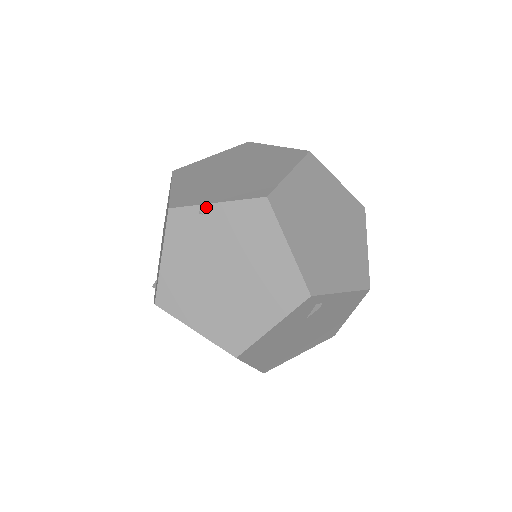
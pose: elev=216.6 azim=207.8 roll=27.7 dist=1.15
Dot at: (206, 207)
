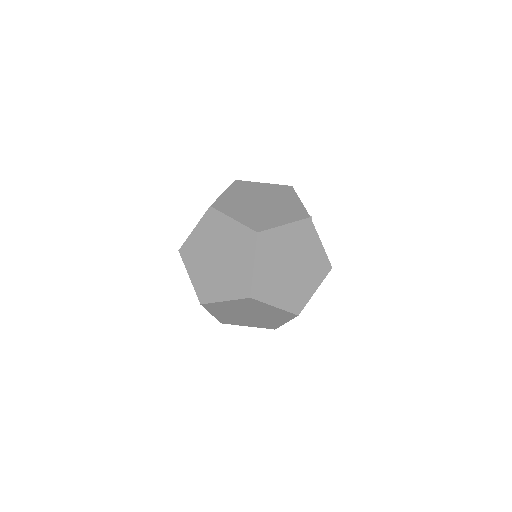
Dot at: (220, 303)
